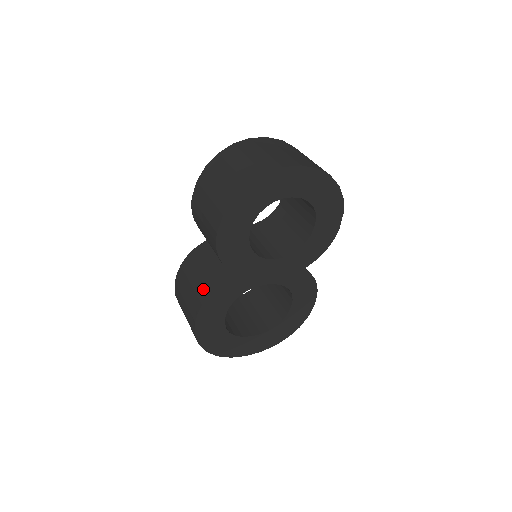
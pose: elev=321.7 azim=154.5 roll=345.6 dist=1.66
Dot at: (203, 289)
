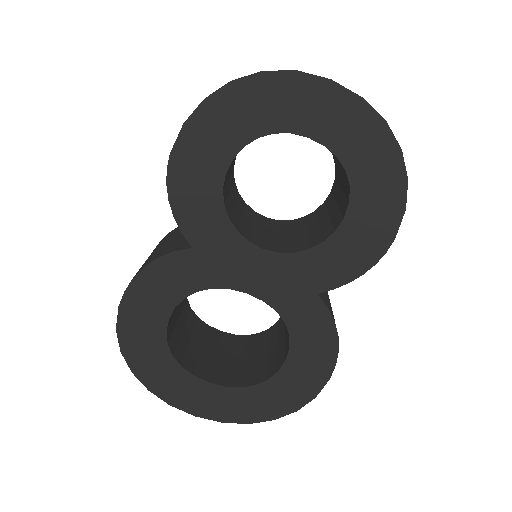
Dot at: (148, 260)
